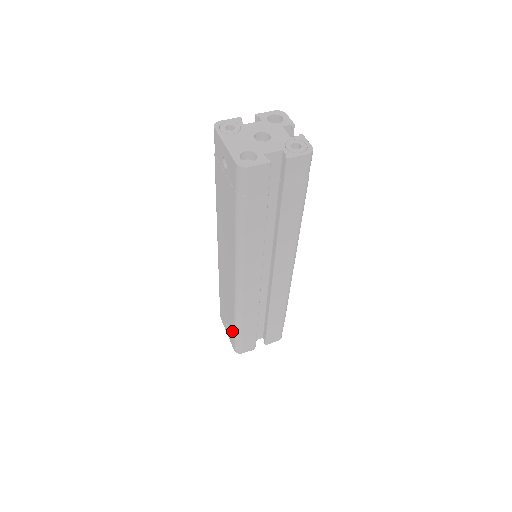
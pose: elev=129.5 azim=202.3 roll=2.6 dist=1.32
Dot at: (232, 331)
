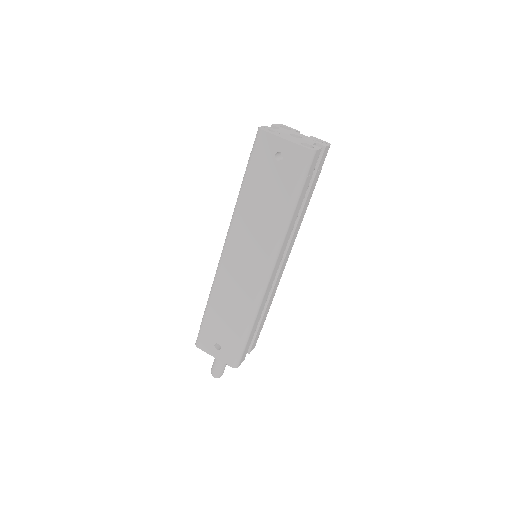
Dot at: (235, 342)
